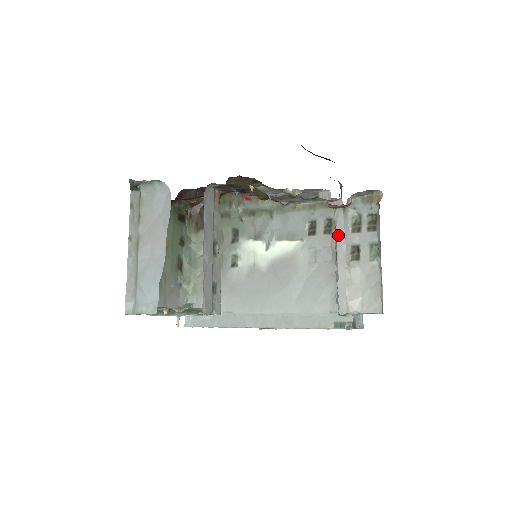
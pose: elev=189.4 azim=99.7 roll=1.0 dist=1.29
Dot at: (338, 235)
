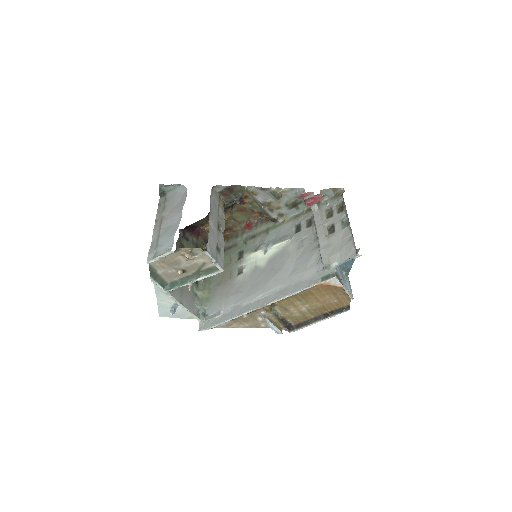
Dot at: (316, 222)
